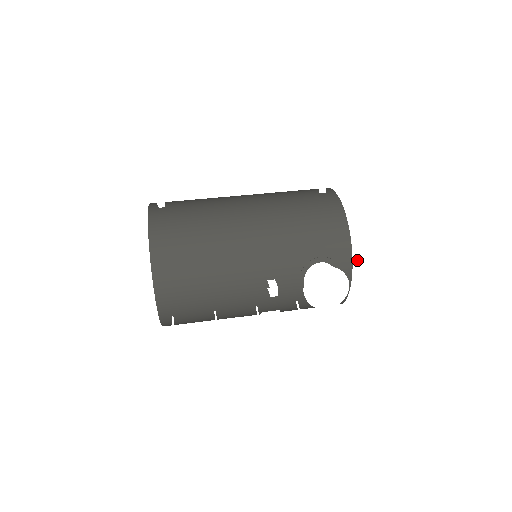
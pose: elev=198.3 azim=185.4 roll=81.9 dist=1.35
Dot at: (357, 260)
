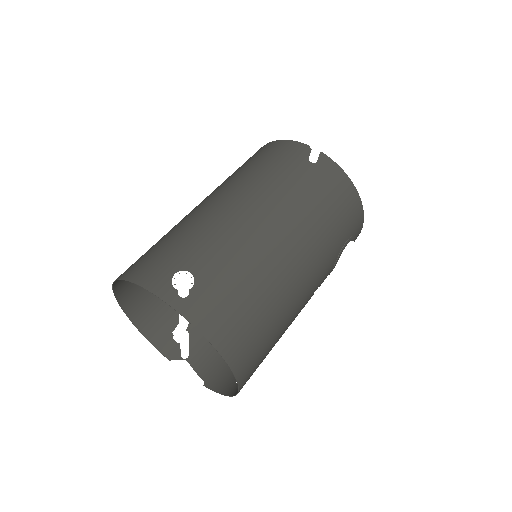
Dot at: occluded
